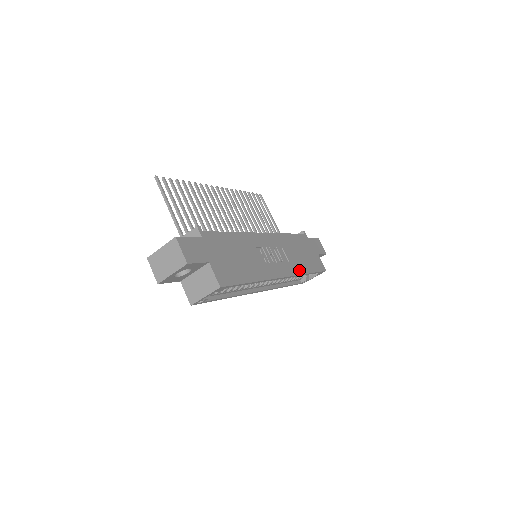
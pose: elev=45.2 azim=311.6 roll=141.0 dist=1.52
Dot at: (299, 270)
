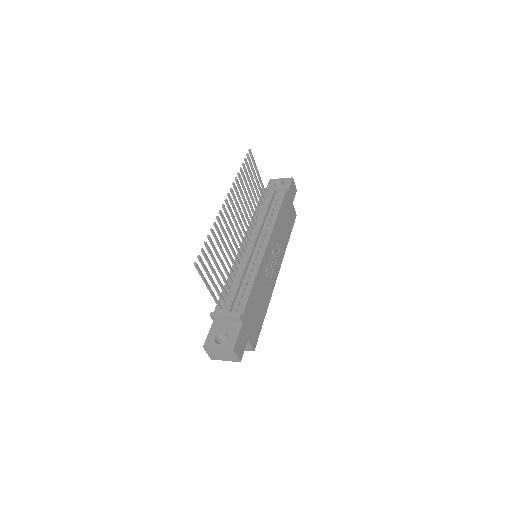
Dot at: (284, 249)
